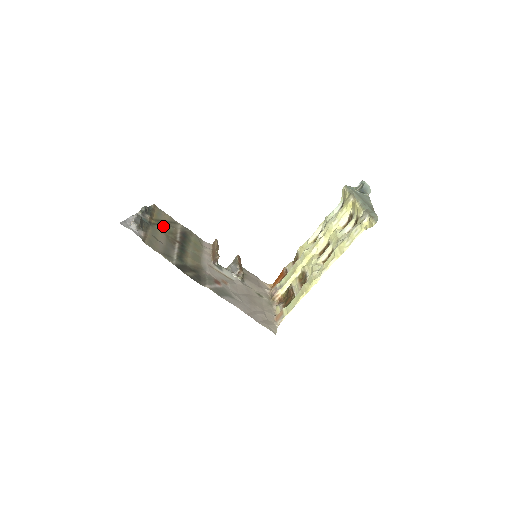
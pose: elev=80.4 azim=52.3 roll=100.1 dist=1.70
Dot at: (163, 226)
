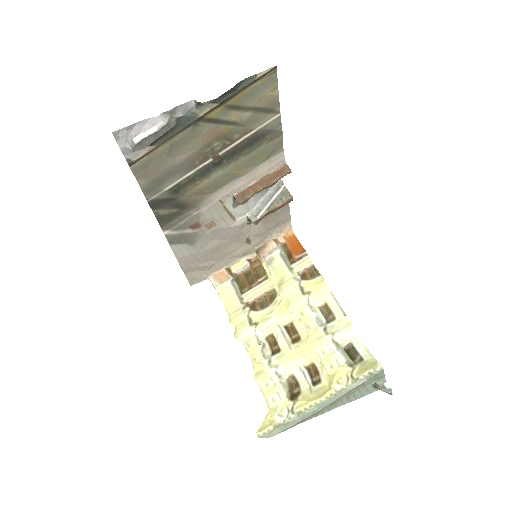
Dot at: (224, 125)
